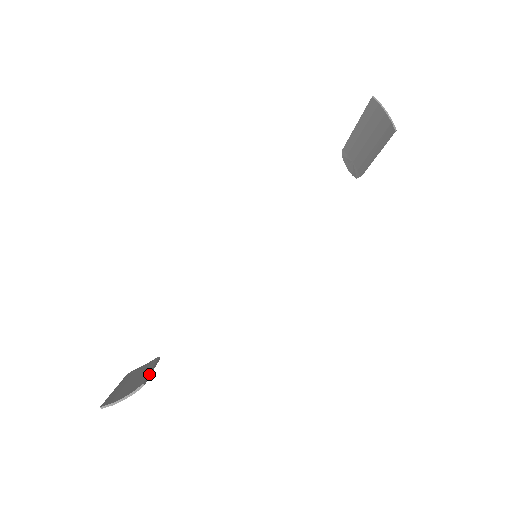
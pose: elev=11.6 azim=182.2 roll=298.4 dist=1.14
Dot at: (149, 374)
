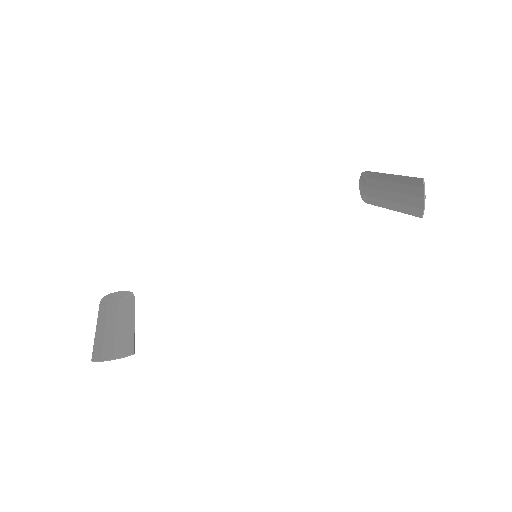
Dot at: (134, 333)
